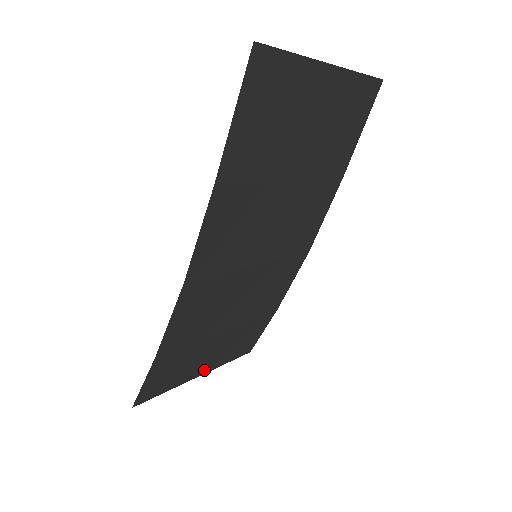
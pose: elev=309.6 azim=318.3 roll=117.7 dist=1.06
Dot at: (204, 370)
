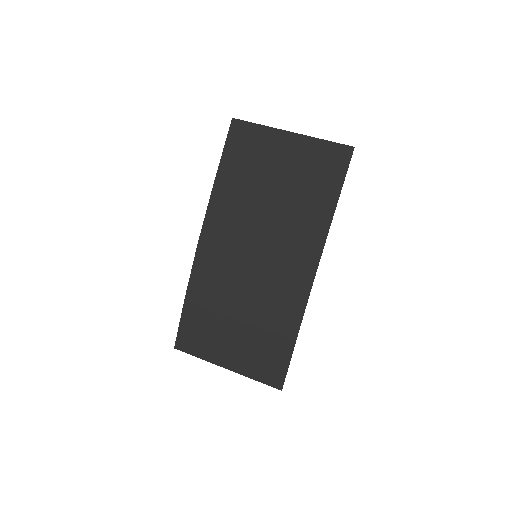
Dot at: (230, 365)
